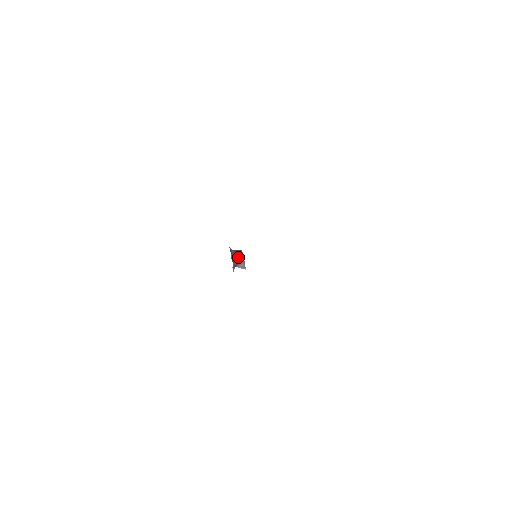
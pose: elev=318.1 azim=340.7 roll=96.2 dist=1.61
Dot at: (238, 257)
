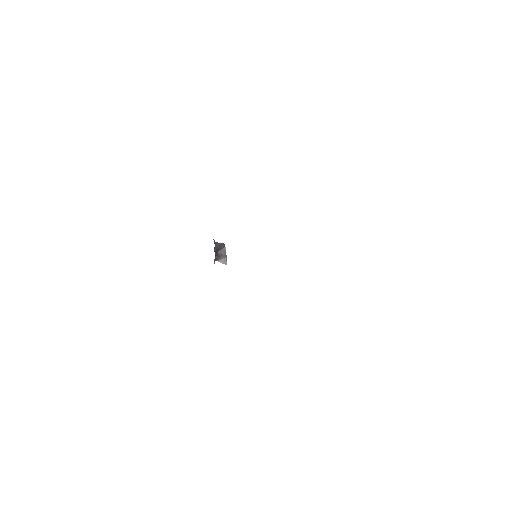
Dot at: (220, 250)
